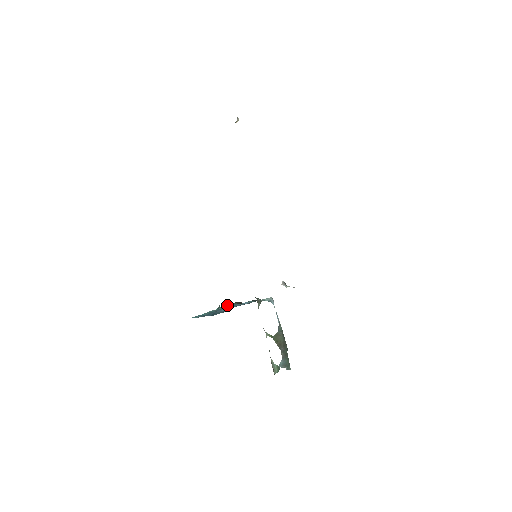
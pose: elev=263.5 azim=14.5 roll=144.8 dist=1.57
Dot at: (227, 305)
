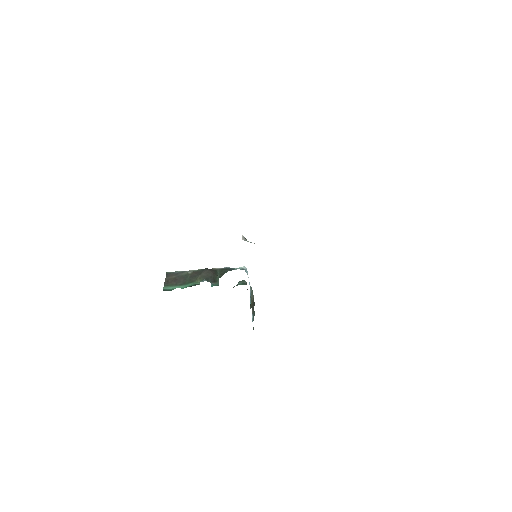
Dot at: (203, 279)
